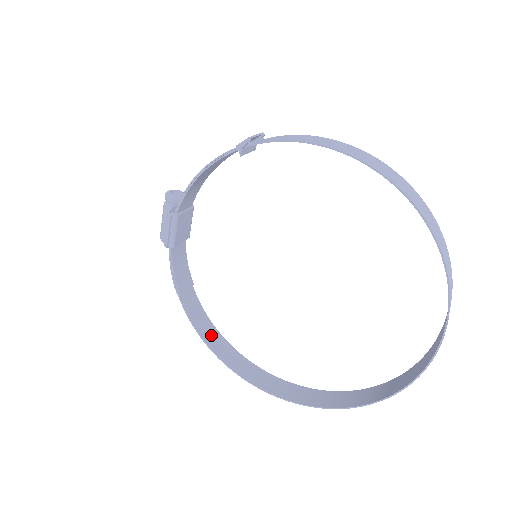
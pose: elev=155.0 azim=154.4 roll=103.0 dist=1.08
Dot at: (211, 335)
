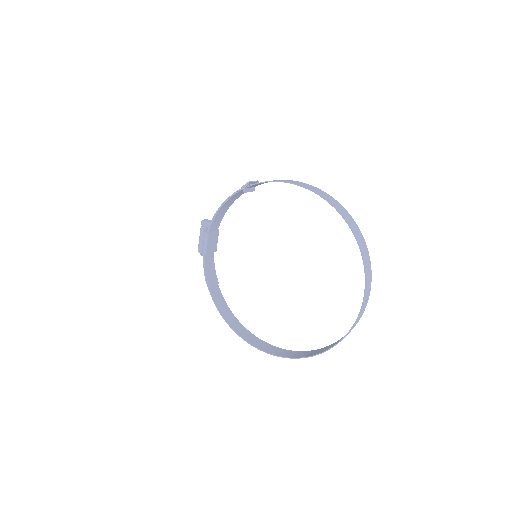
Dot at: (230, 317)
